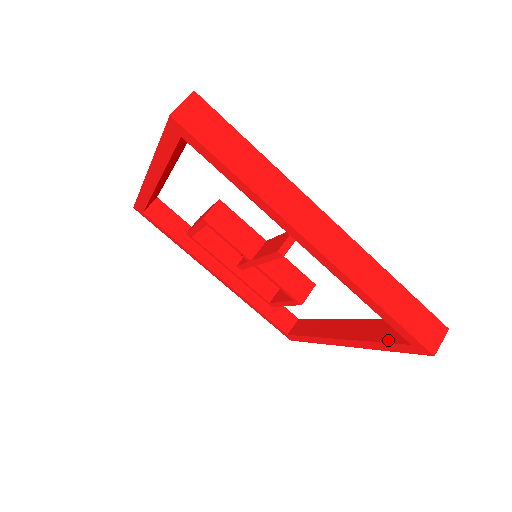
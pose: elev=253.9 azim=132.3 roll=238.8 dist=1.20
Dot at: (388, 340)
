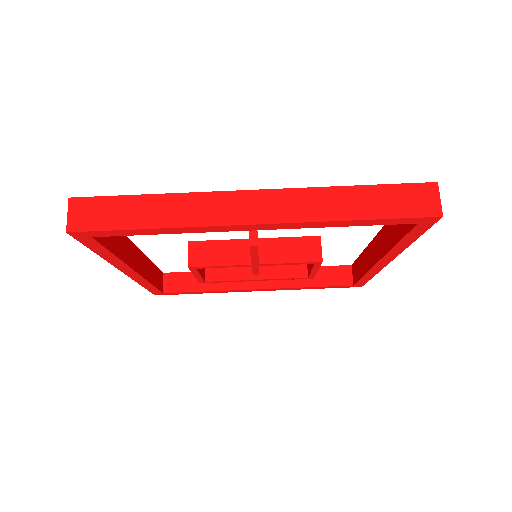
Dot at: (403, 233)
